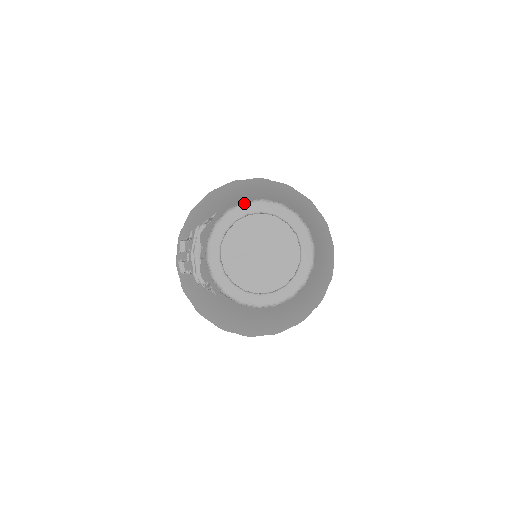
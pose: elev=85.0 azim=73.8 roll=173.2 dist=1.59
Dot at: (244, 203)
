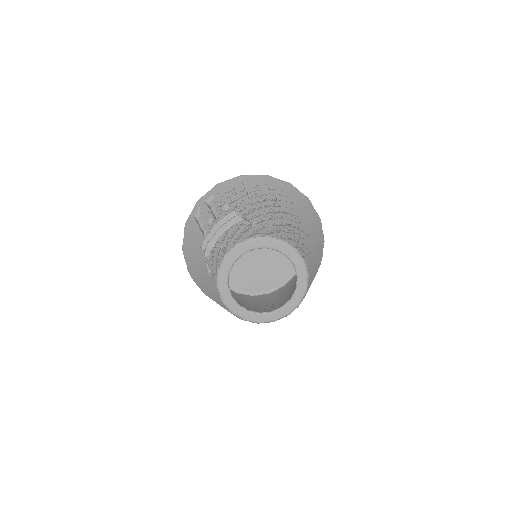
Dot at: (282, 241)
